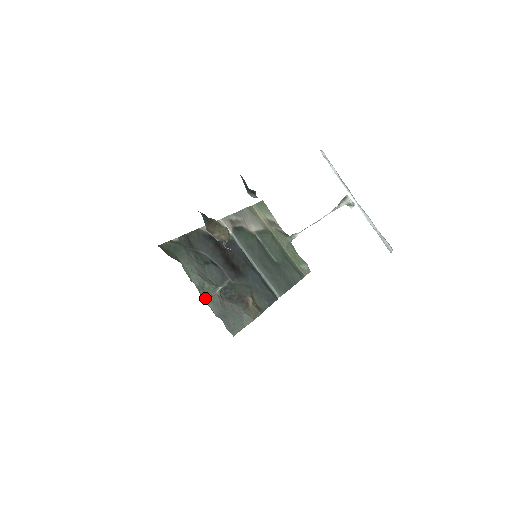
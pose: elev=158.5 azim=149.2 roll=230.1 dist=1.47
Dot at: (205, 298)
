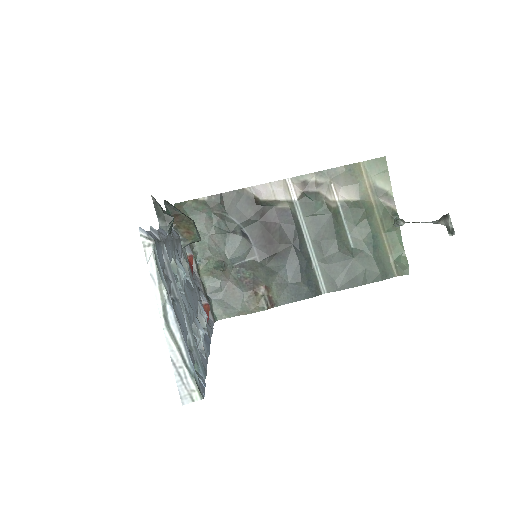
Dot at: (204, 272)
